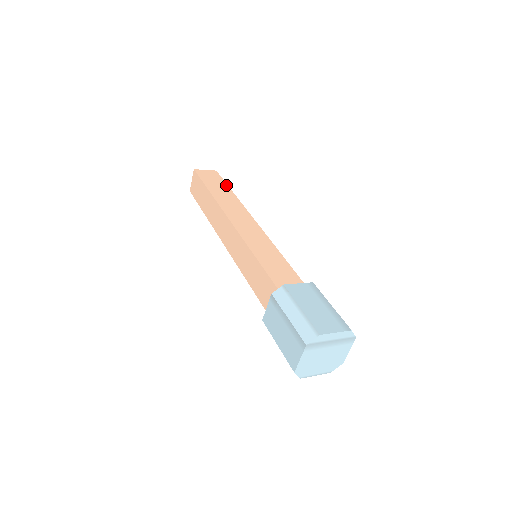
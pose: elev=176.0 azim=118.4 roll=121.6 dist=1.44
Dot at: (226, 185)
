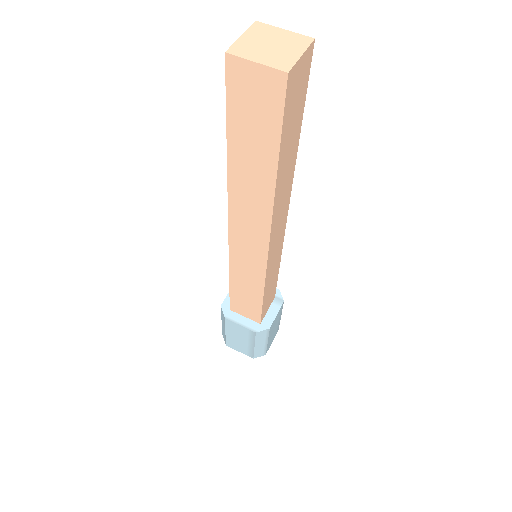
Dot at: (275, 146)
